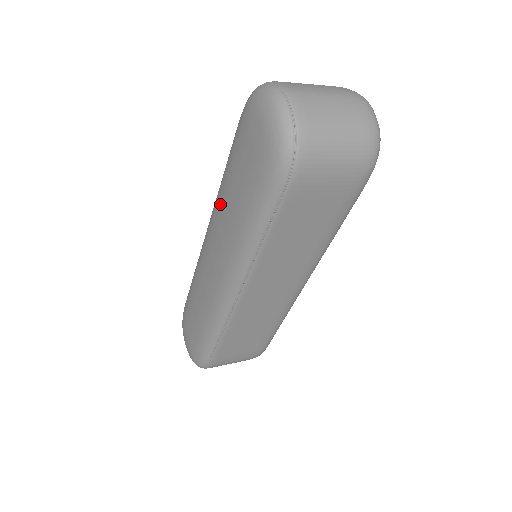
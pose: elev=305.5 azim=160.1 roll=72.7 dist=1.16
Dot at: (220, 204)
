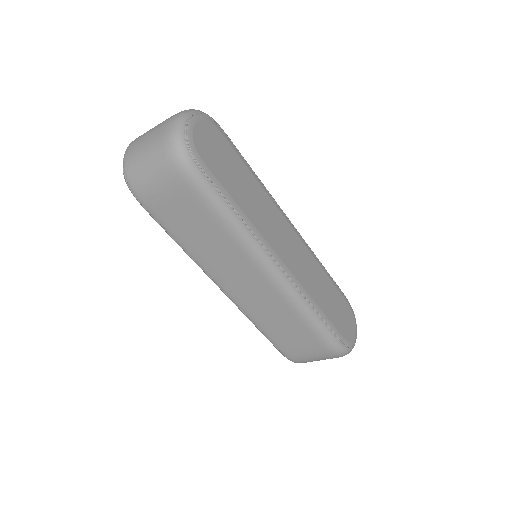
Dot at: occluded
